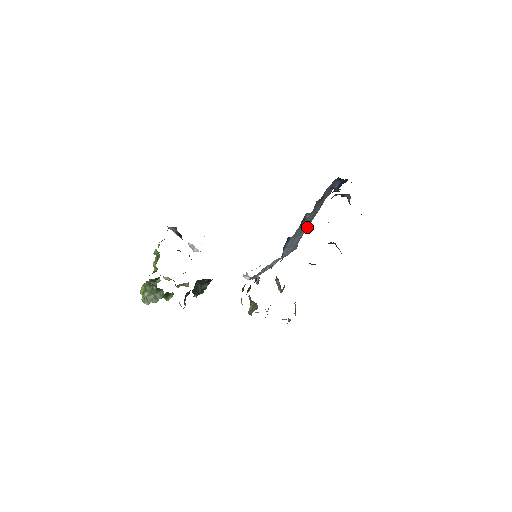
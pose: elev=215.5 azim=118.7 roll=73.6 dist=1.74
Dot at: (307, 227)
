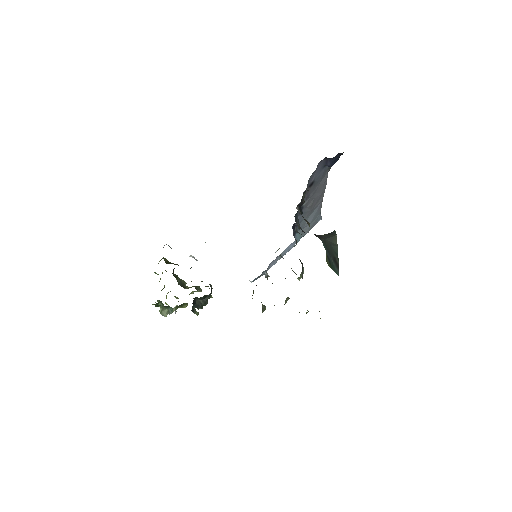
Dot at: (322, 200)
